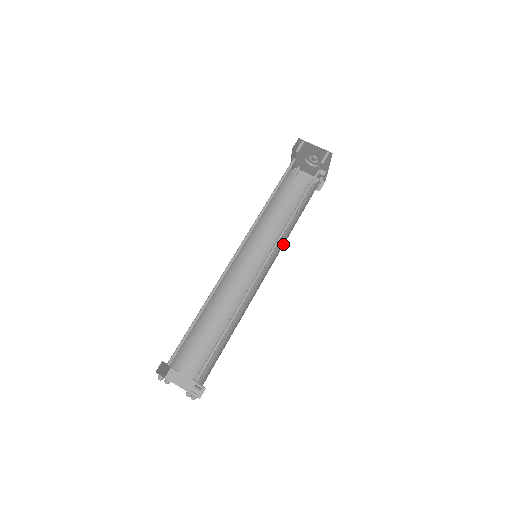
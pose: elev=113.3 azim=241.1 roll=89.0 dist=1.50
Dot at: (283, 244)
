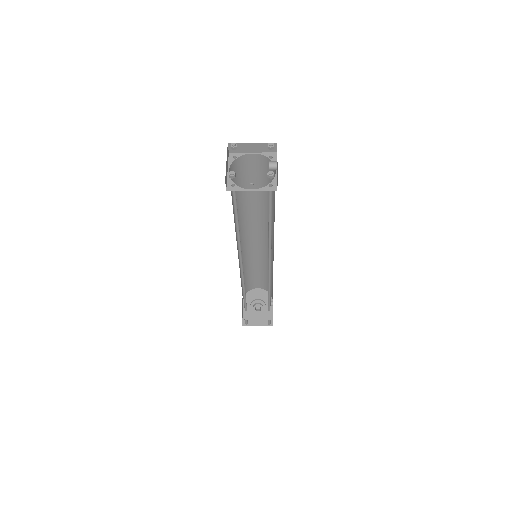
Dot at: occluded
